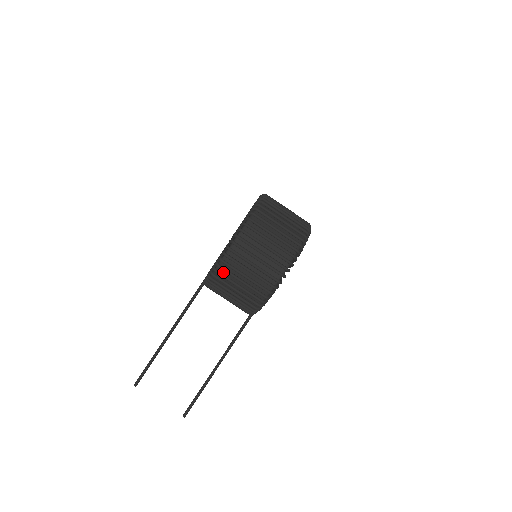
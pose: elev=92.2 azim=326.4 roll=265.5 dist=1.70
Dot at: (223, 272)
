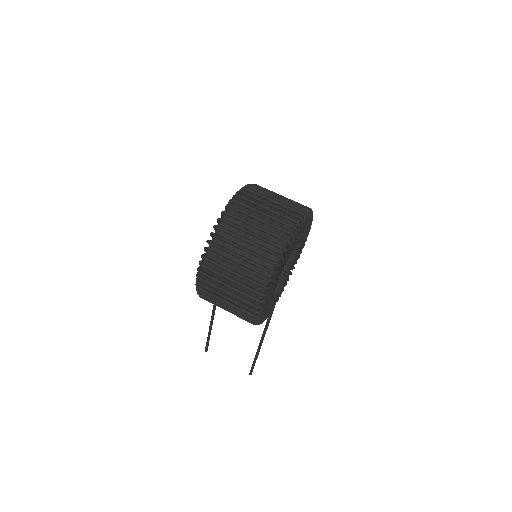
Dot at: occluded
